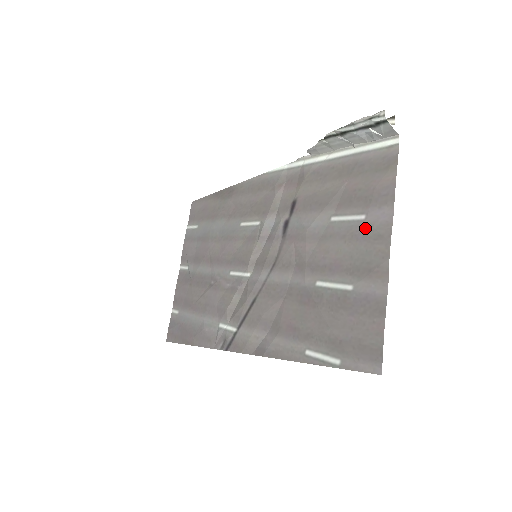
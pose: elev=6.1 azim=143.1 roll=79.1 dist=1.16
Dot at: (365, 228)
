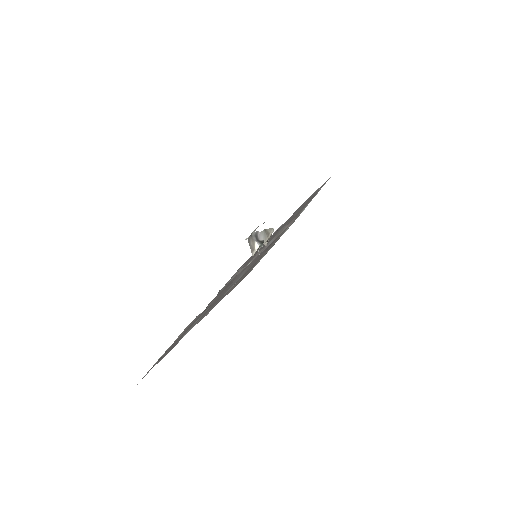
Dot at: (213, 306)
